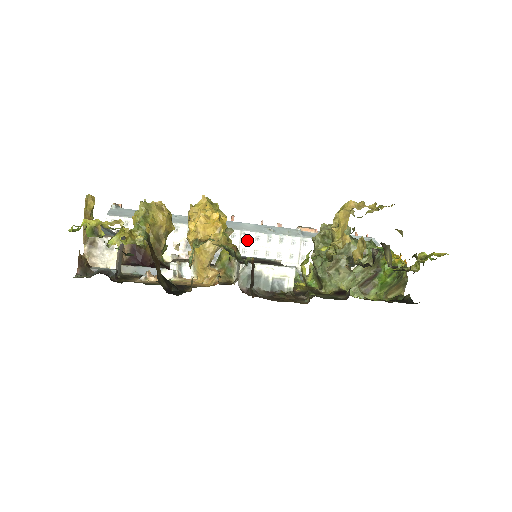
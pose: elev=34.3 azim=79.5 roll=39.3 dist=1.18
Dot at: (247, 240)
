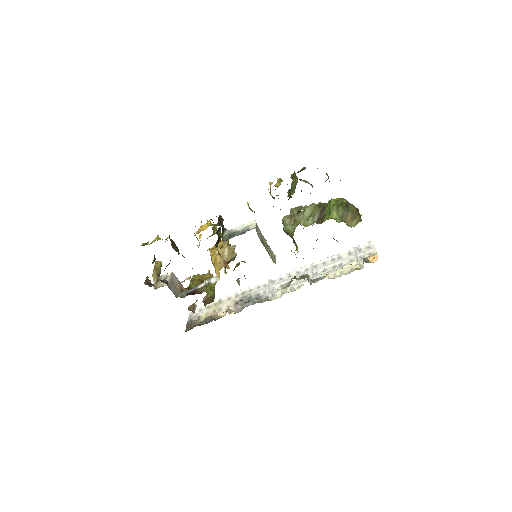
Dot at: (274, 283)
